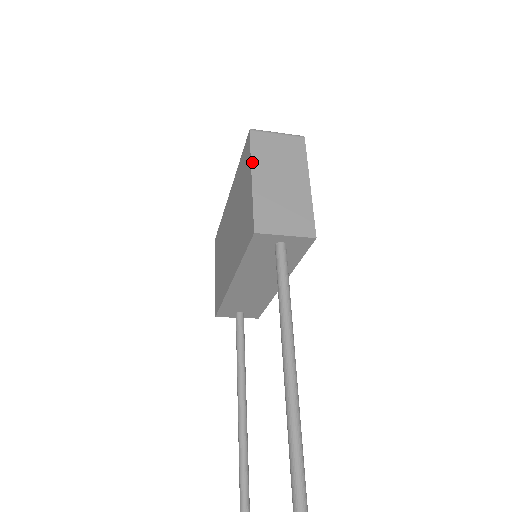
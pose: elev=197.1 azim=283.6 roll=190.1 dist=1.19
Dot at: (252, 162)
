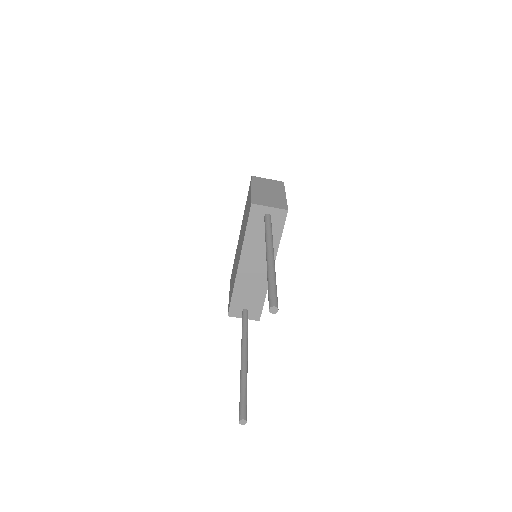
Dot at: (252, 184)
